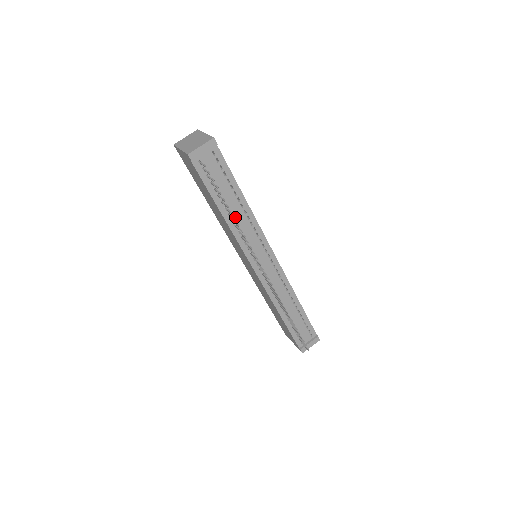
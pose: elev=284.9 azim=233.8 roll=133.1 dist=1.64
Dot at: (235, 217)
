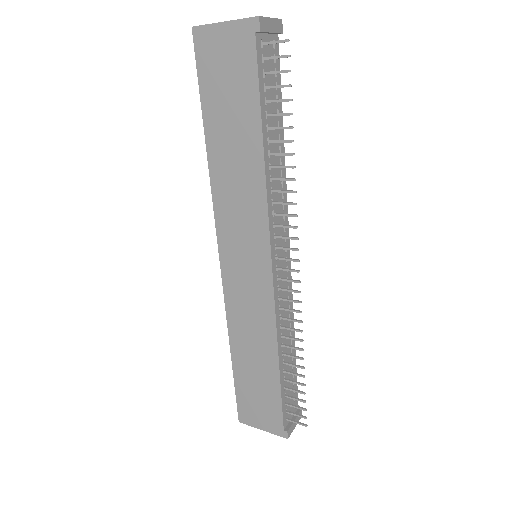
Dot at: (272, 163)
